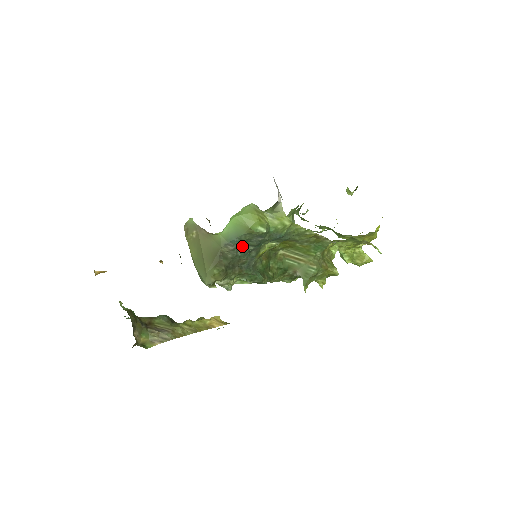
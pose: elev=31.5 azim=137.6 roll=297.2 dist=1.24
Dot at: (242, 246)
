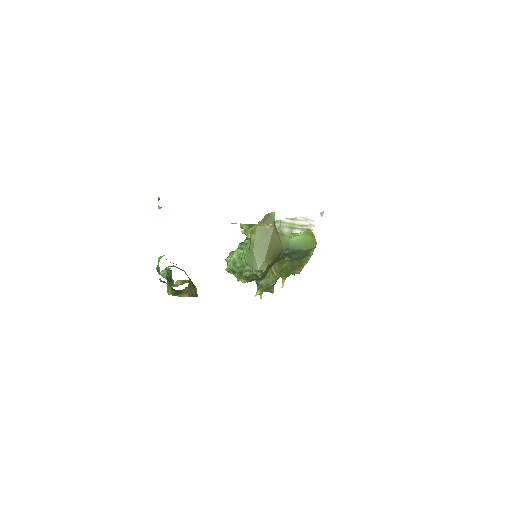
Dot at: (289, 254)
